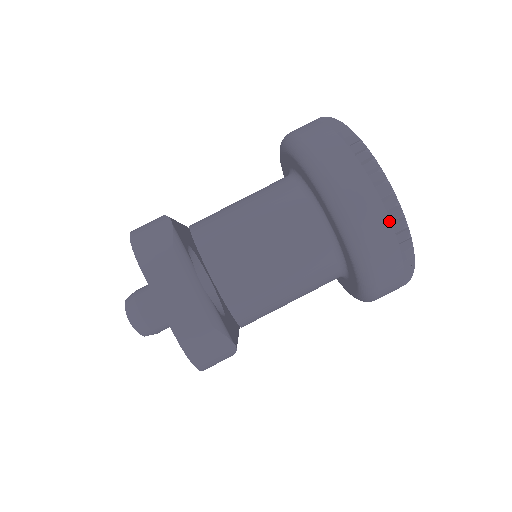
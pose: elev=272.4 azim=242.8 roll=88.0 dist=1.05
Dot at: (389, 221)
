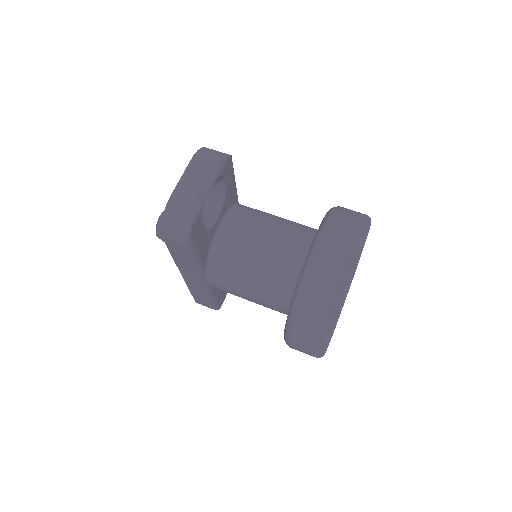
Dot at: (338, 273)
